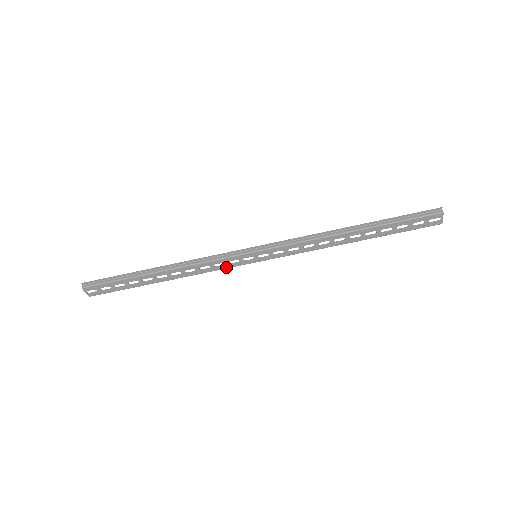
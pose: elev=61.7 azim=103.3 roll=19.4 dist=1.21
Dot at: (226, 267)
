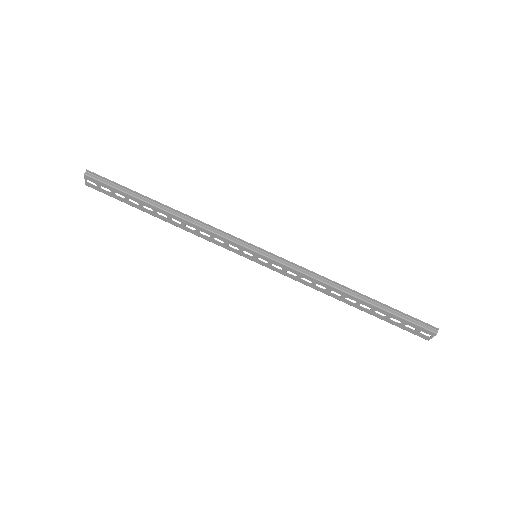
Dot at: (224, 246)
